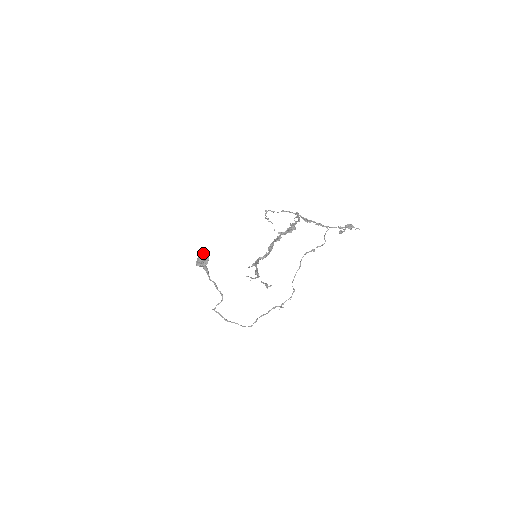
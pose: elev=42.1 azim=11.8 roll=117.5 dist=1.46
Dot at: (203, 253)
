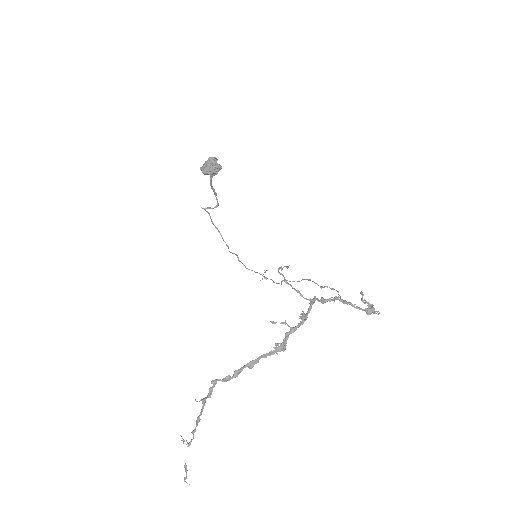
Dot at: (212, 168)
